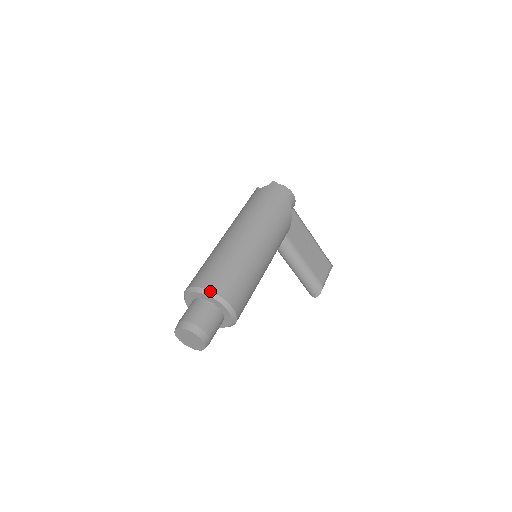
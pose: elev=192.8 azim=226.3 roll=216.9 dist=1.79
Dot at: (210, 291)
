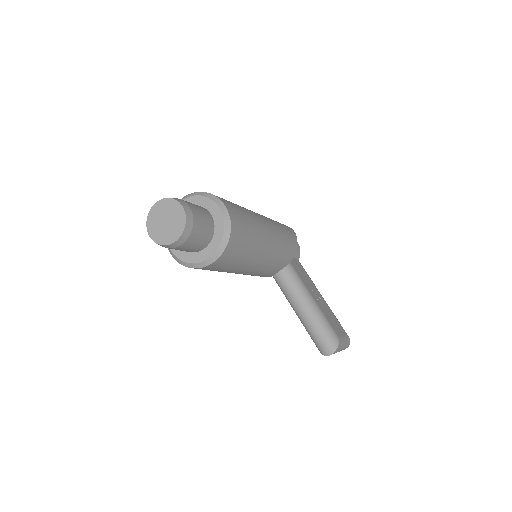
Dot at: (202, 192)
